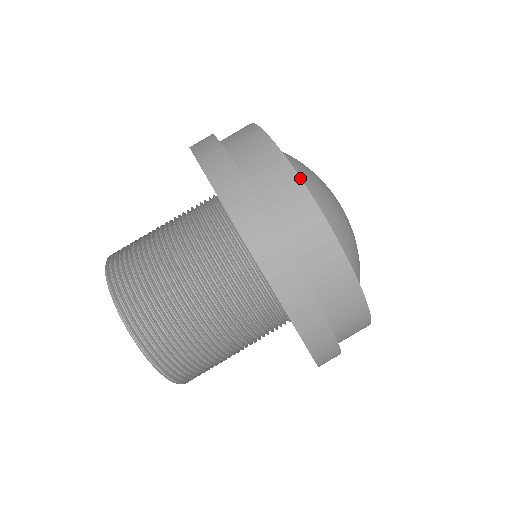
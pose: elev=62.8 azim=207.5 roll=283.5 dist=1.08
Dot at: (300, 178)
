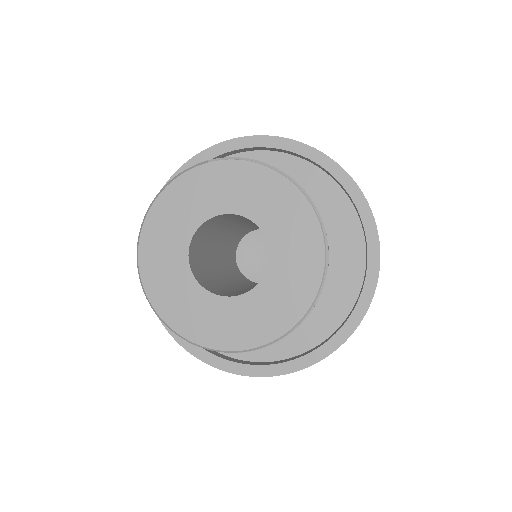
Dot at: occluded
